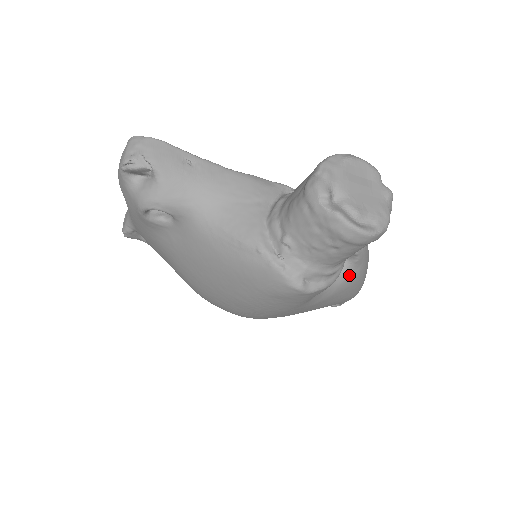
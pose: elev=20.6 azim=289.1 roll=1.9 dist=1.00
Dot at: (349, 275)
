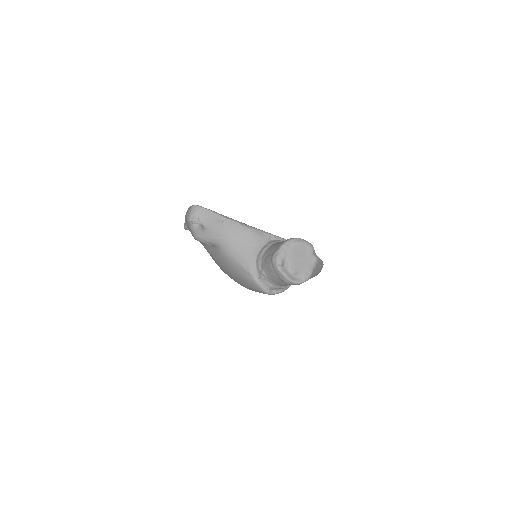
Dot at: occluded
